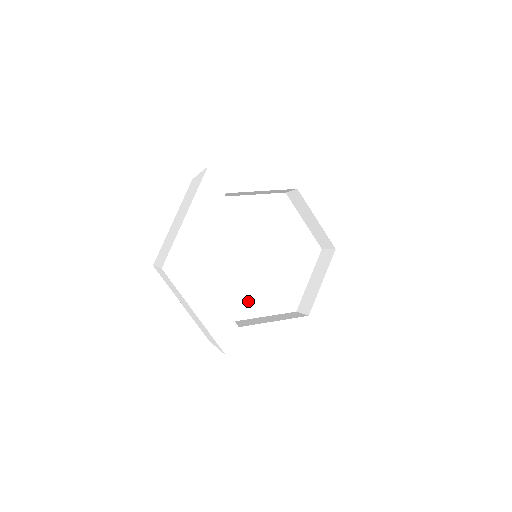
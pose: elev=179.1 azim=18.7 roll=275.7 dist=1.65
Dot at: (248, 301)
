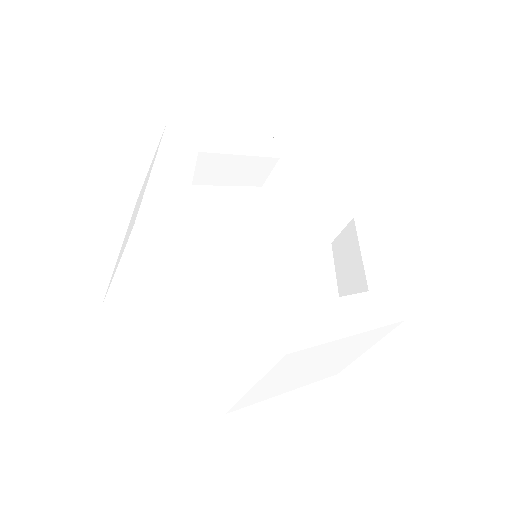
Dot at: occluded
